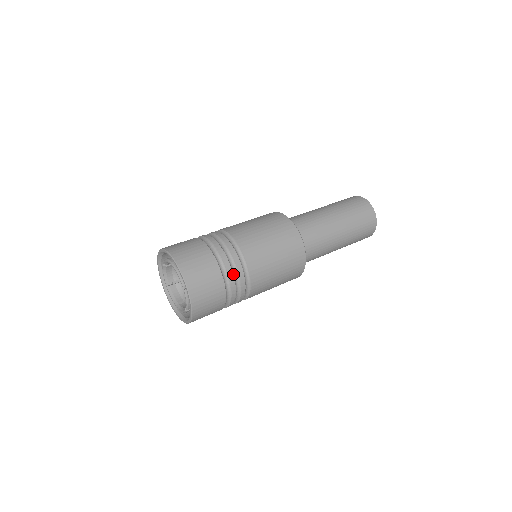
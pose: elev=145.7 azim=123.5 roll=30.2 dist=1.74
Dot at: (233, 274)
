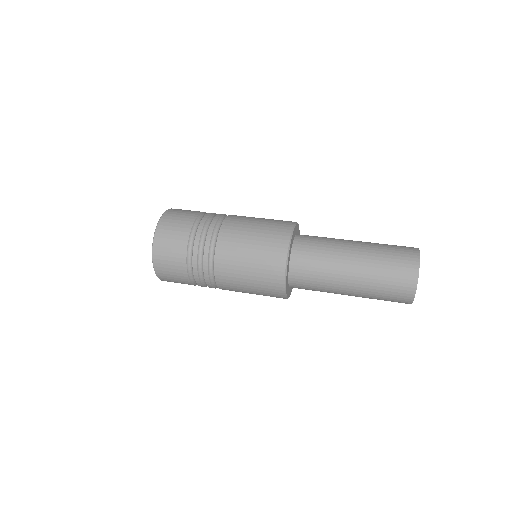
Dot at: (200, 239)
